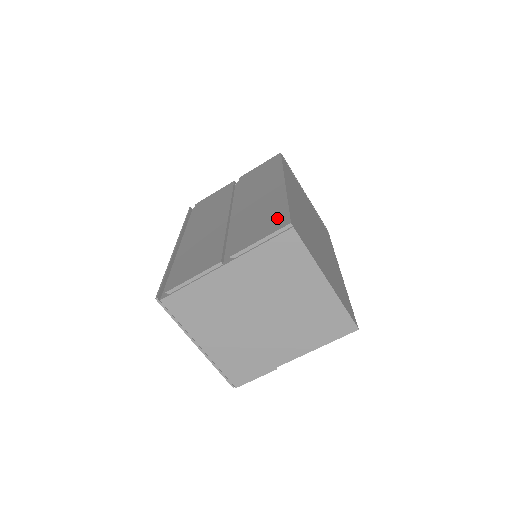
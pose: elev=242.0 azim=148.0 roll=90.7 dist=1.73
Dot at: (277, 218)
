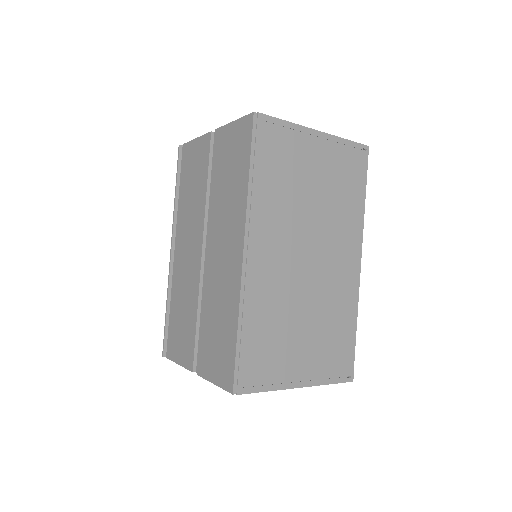
Dot at: (226, 360)
